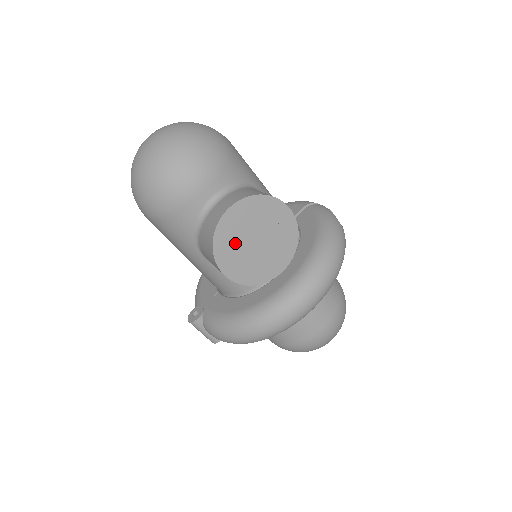
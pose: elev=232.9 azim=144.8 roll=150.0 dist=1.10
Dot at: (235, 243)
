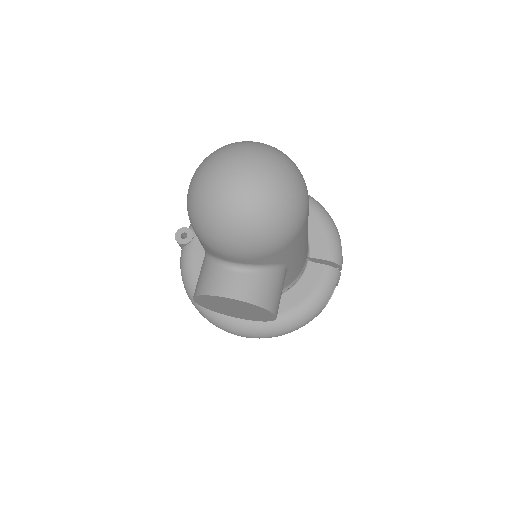
Dot at: (217, 302)
